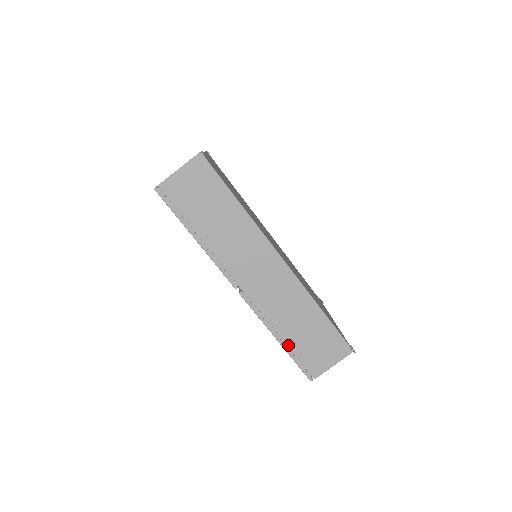
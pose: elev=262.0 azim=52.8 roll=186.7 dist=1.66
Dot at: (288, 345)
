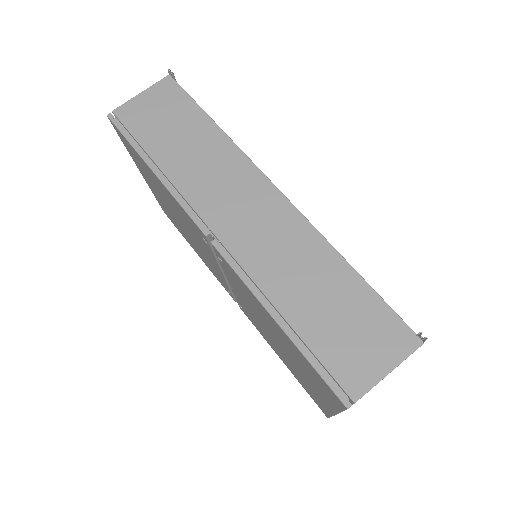
Dot at: (296, 330)
